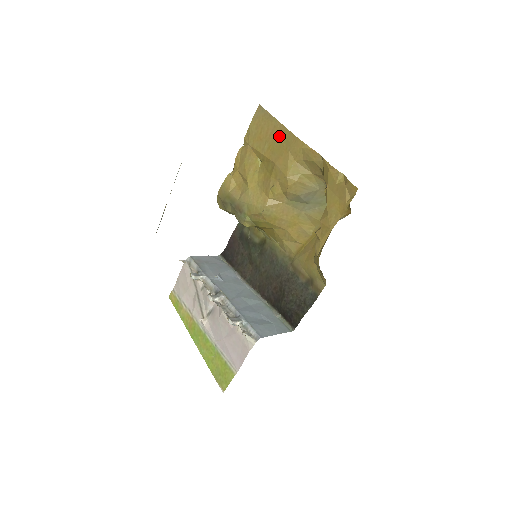
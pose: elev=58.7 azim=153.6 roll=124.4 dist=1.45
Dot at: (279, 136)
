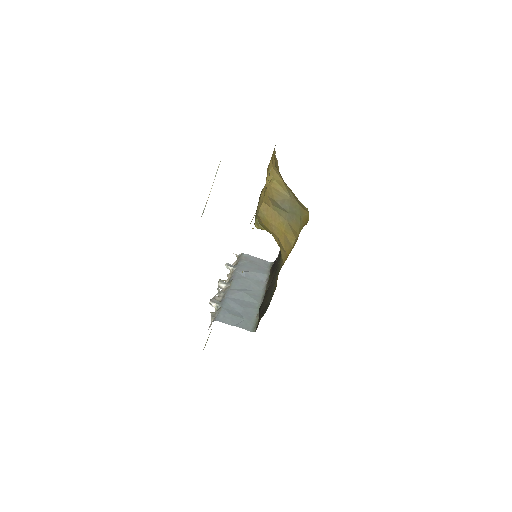
Dot at: occluded
